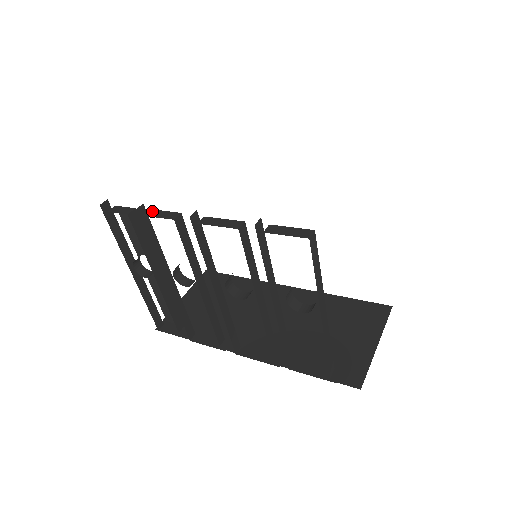
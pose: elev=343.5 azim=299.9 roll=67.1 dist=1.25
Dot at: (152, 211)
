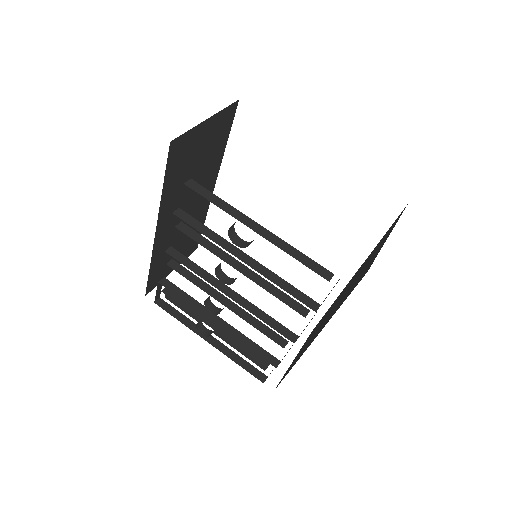
Dot at: occluded
